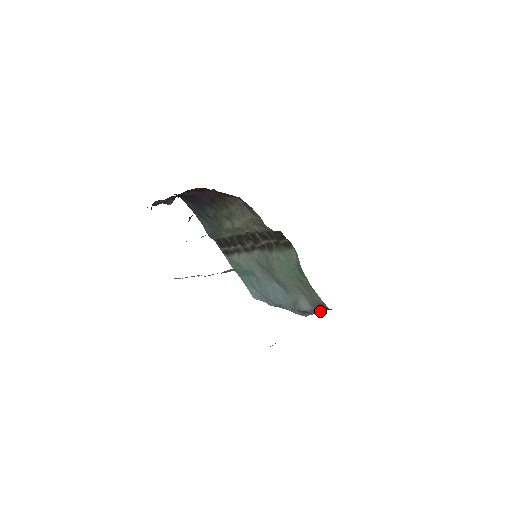
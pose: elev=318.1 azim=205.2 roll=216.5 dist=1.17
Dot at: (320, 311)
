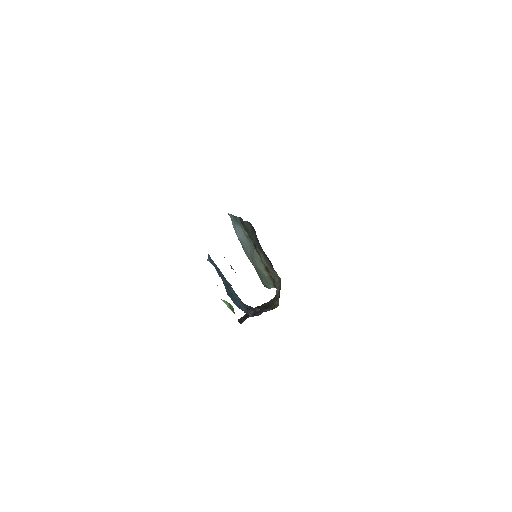
Dot at: occluded
